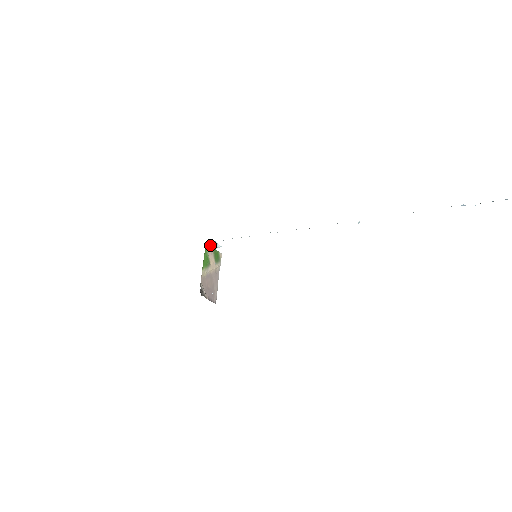
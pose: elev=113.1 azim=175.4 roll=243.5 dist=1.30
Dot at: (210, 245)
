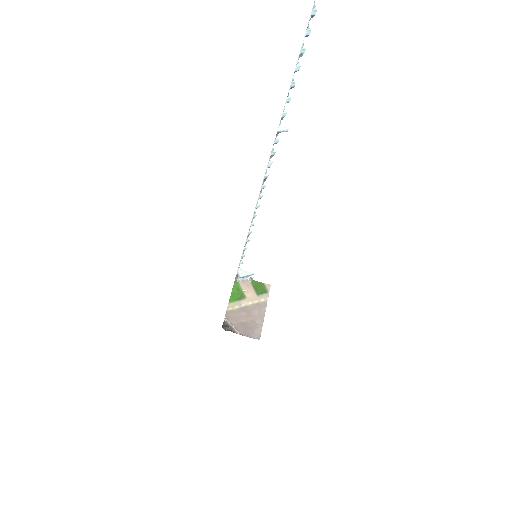
Dot at: (237, 276)
